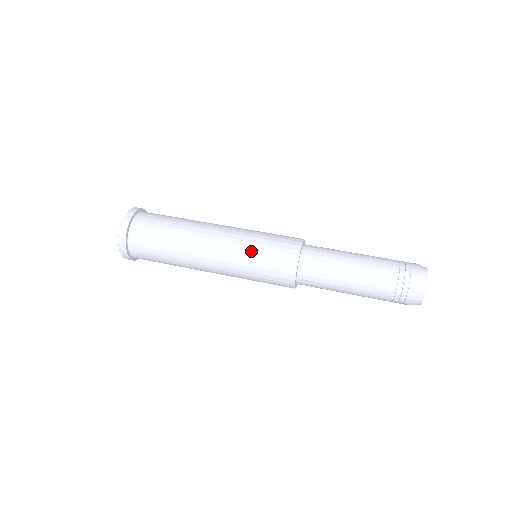
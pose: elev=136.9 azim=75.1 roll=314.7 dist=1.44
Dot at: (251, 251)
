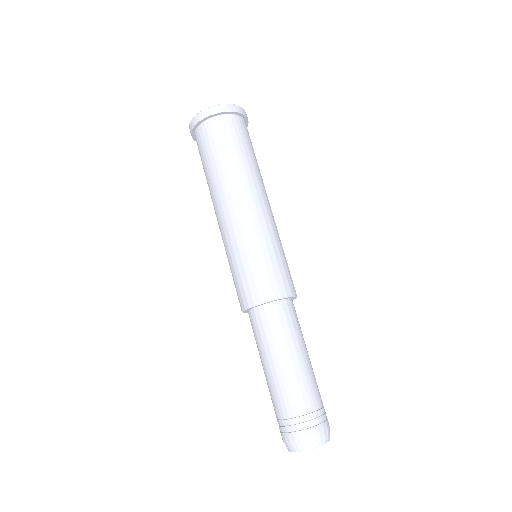
Dot at: (243, 252)
